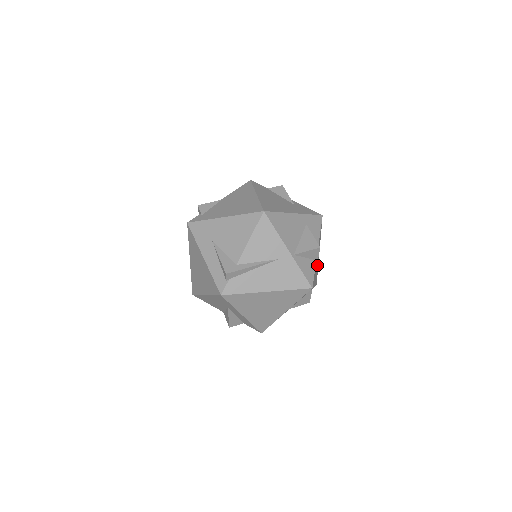
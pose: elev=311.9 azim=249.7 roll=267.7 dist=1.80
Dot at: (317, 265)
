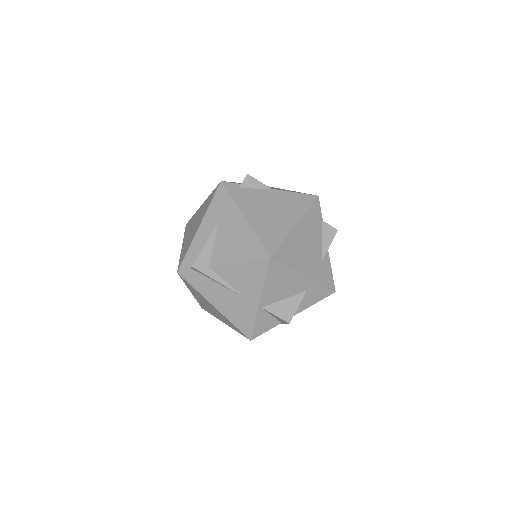
Dot at: occluded
